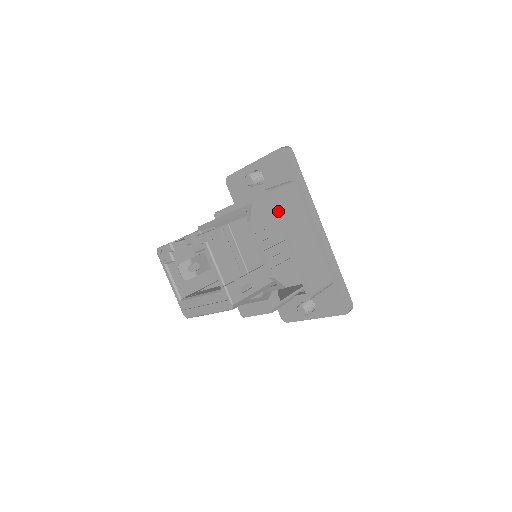
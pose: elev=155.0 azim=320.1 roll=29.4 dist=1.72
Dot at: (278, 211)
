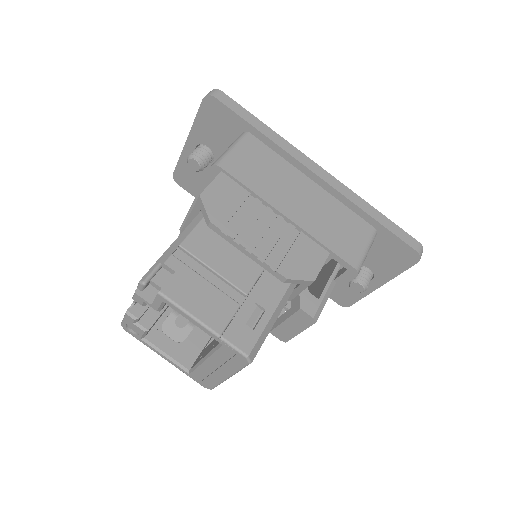
Dot at: (245, 184)
